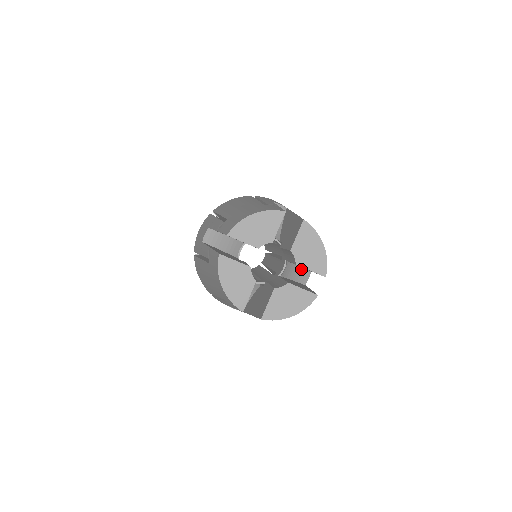
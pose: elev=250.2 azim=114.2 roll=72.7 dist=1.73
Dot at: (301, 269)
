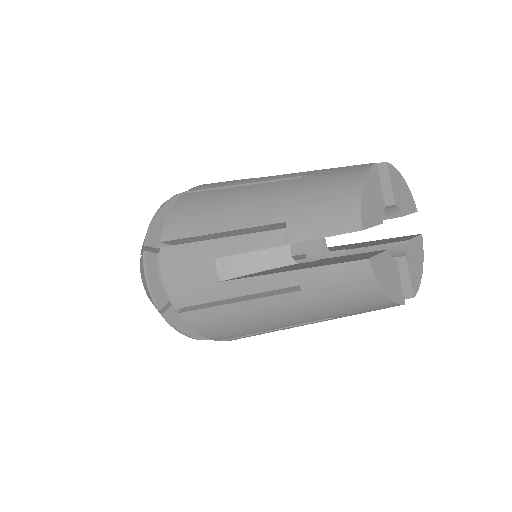
Dot at: occluded
